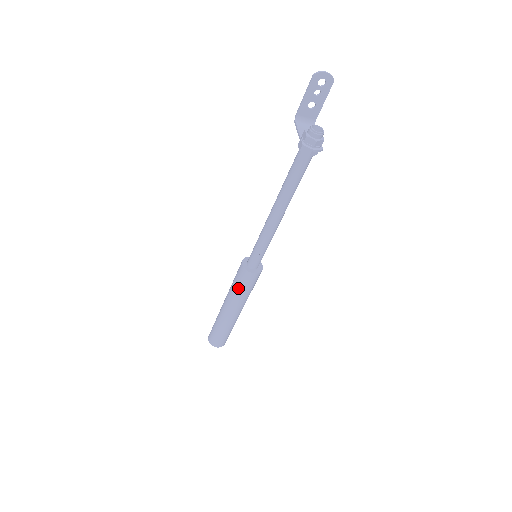
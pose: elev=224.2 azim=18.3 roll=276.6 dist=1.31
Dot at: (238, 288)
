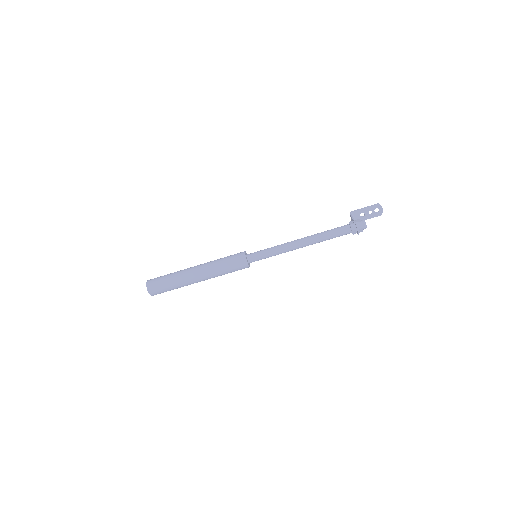
Dot at: (225, 263)
